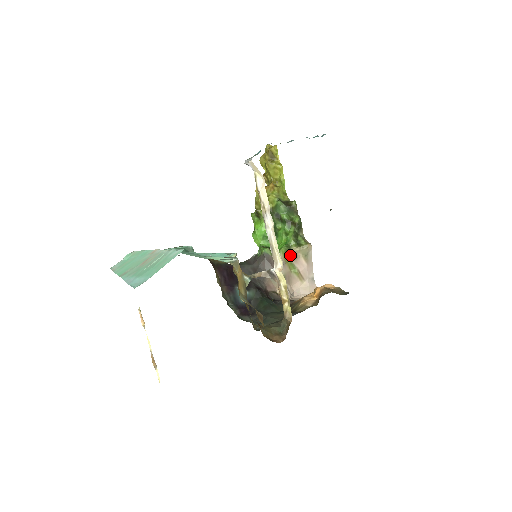
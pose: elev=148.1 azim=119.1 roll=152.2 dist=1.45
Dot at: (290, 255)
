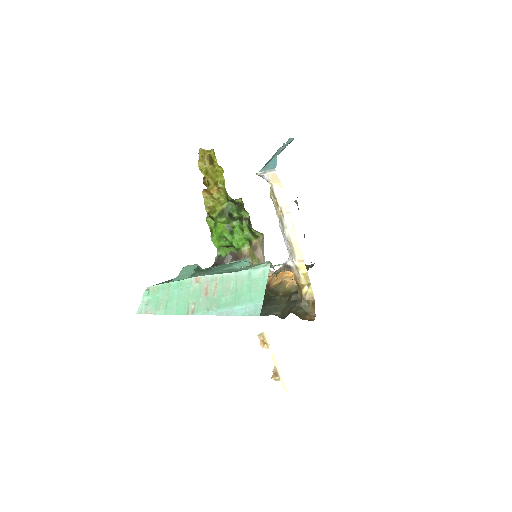
Dot at: (253, 248)
